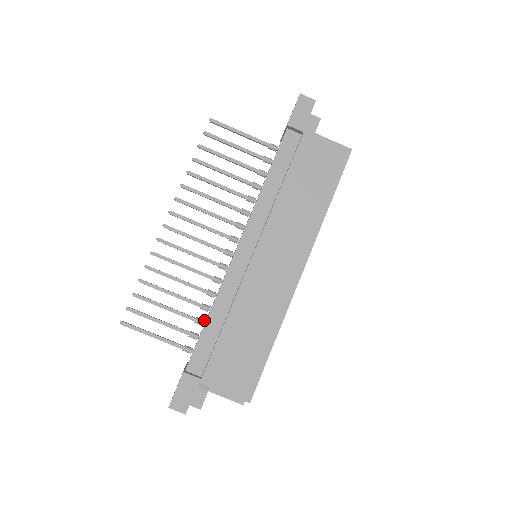
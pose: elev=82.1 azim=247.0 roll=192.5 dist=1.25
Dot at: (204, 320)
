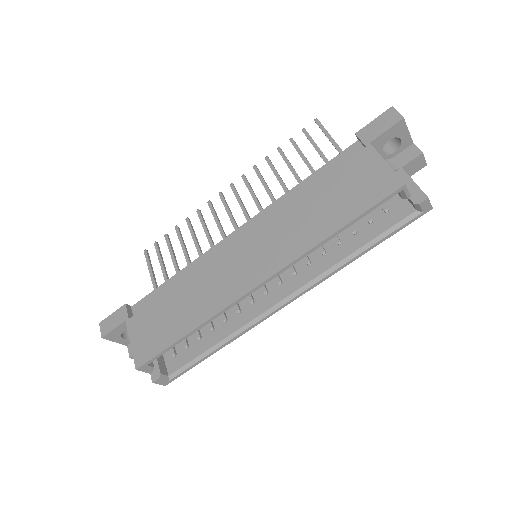
Dot at: occluded
